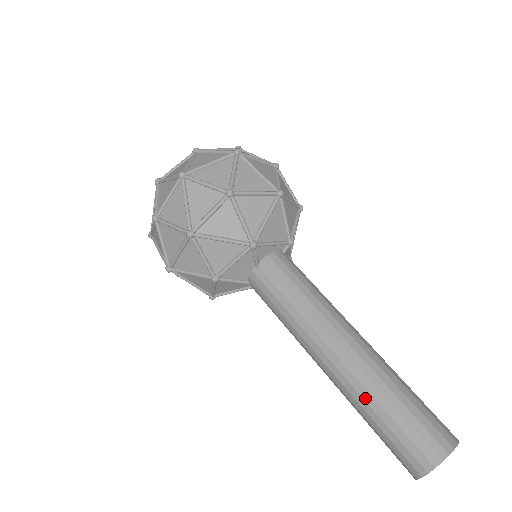
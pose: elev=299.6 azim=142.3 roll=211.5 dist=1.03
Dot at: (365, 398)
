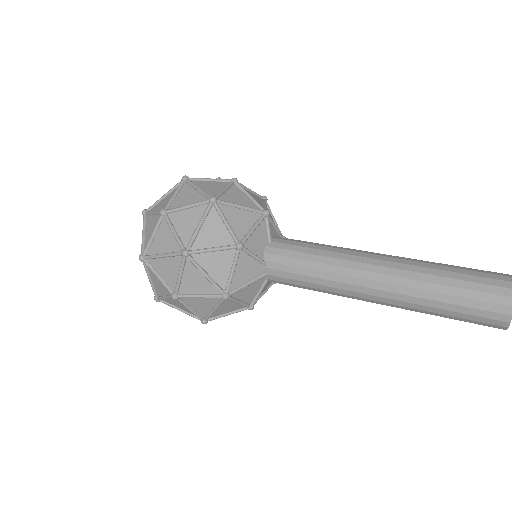
Dot at: (427, 272)
